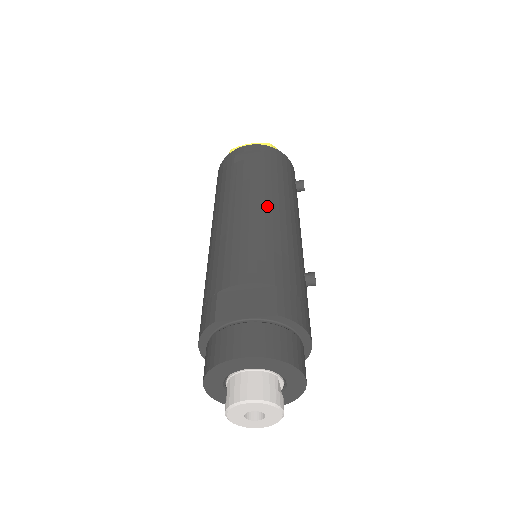
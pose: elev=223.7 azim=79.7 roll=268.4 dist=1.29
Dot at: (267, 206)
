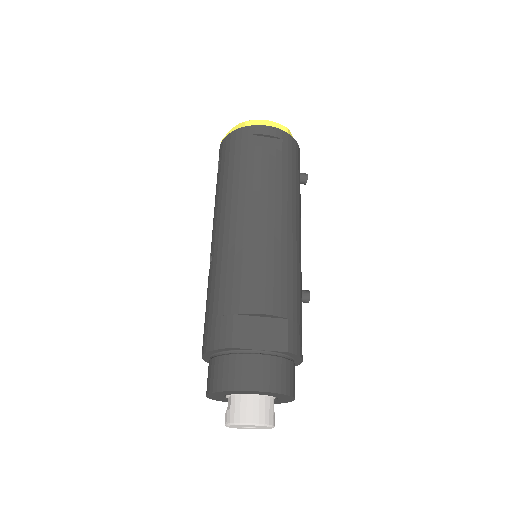
Dot at: (283, 219)
